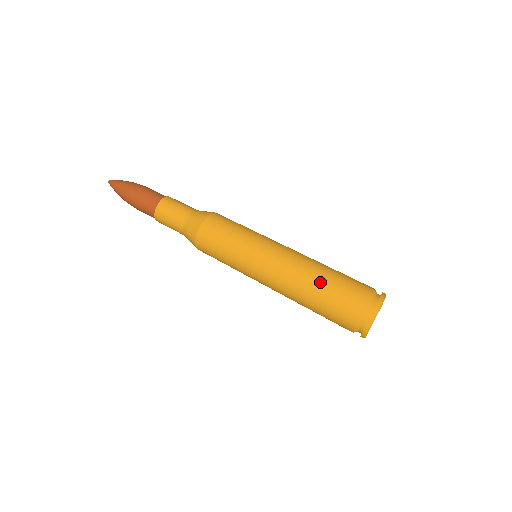
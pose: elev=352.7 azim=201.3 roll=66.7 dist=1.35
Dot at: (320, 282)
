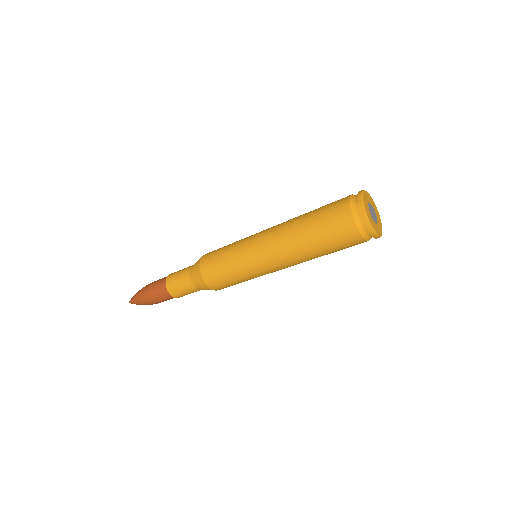
Dot at: (312, 244)
